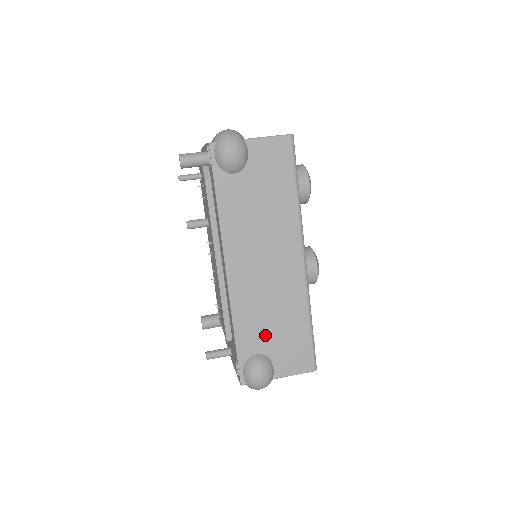
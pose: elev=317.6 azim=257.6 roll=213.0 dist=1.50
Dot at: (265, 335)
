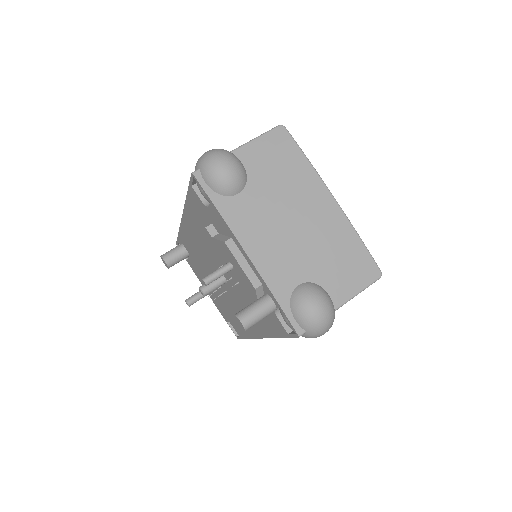
Dot at: occluded
